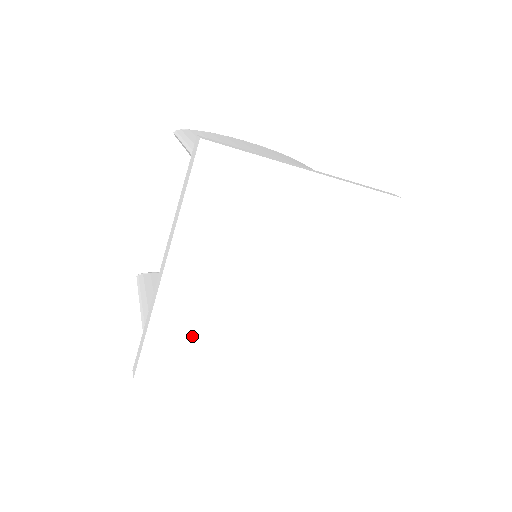
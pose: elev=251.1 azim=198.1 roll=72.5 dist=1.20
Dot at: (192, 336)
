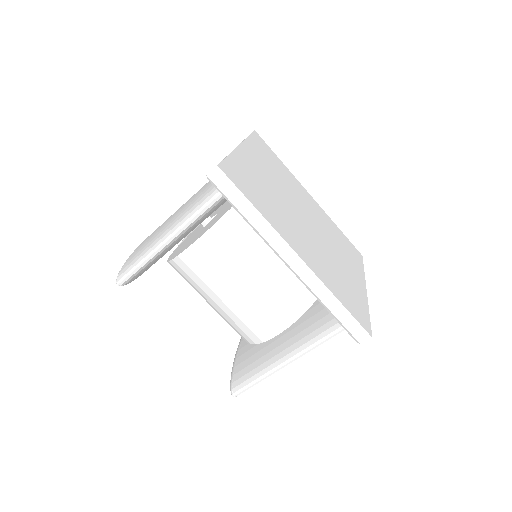
Dot at: (339, 281)
